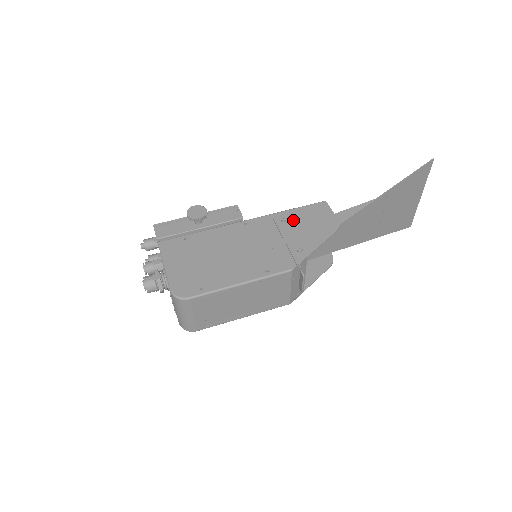
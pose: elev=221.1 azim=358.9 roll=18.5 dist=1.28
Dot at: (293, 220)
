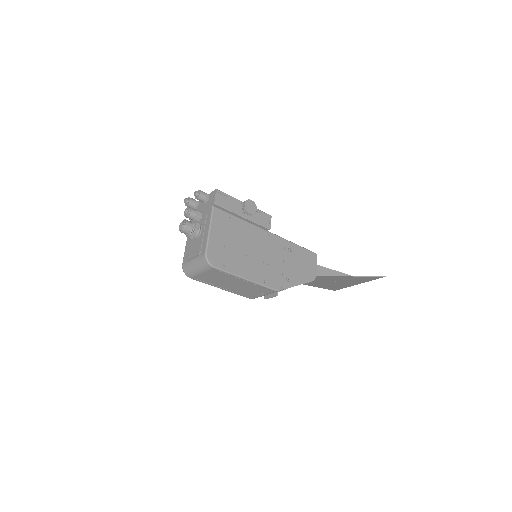
Dot at: (295, 254)
